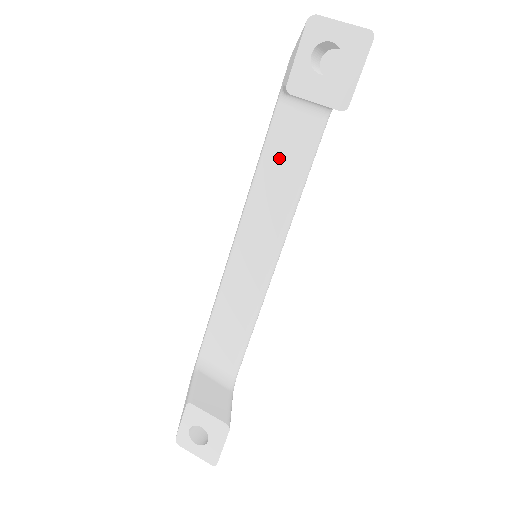
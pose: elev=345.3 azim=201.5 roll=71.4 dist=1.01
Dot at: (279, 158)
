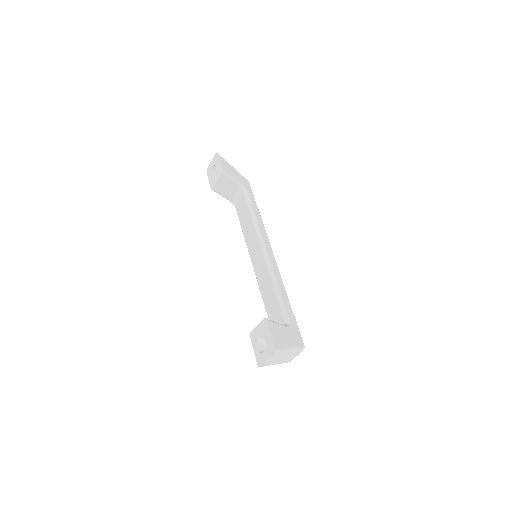
Dot at: (244, 220)
